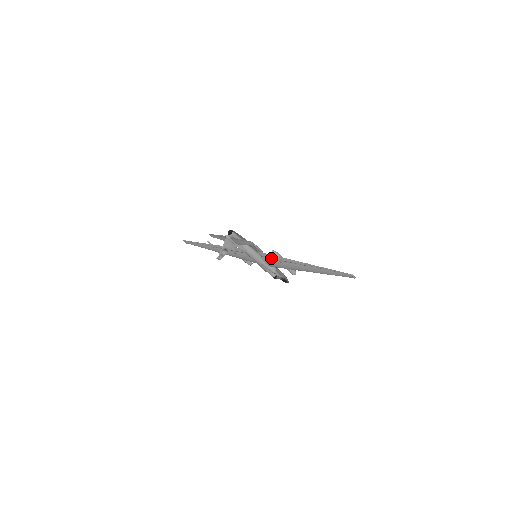
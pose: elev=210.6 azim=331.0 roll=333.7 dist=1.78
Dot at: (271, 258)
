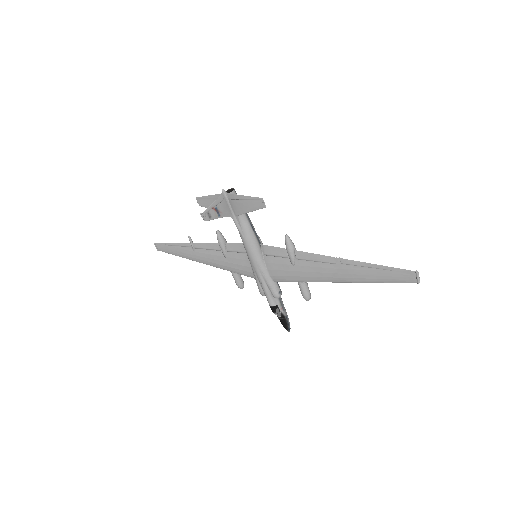
Dot at: (279, 257)
